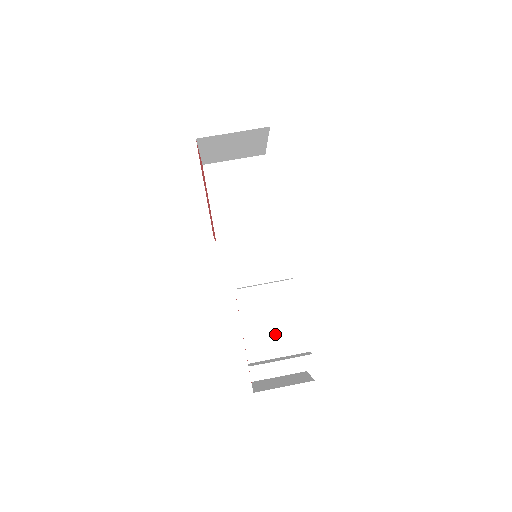
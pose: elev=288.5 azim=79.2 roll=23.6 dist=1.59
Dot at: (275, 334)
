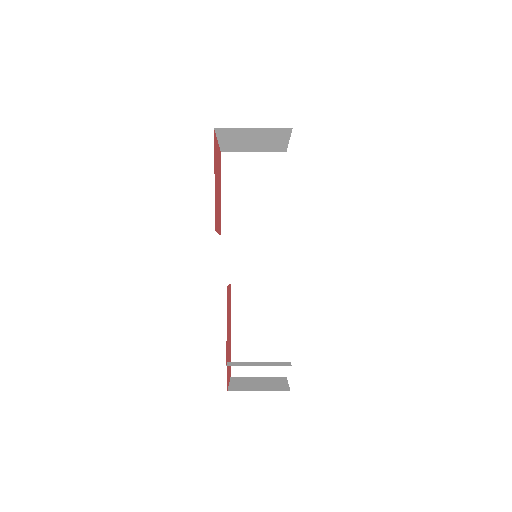
Dot at: (262, 335)
